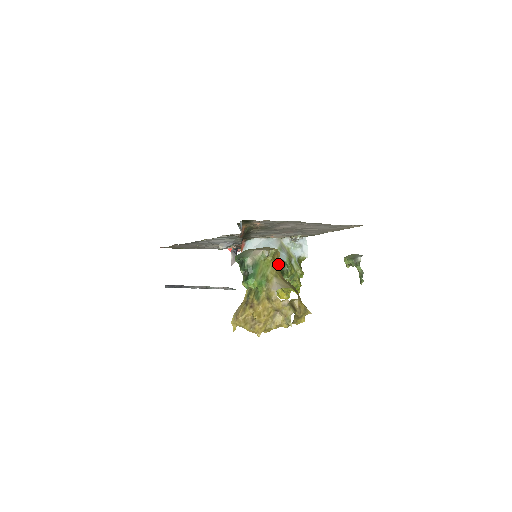
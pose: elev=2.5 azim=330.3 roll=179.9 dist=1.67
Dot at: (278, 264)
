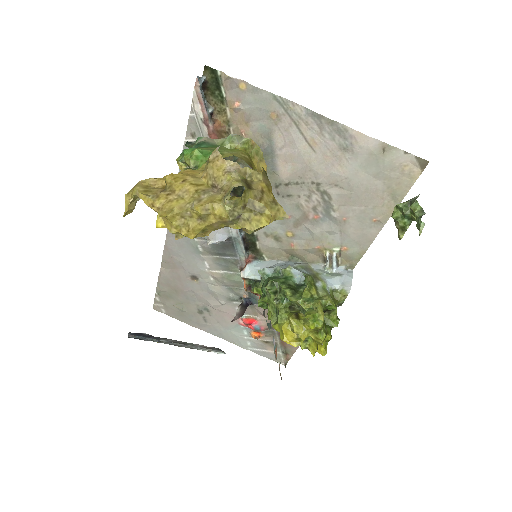
Dot at: (292, 281)
